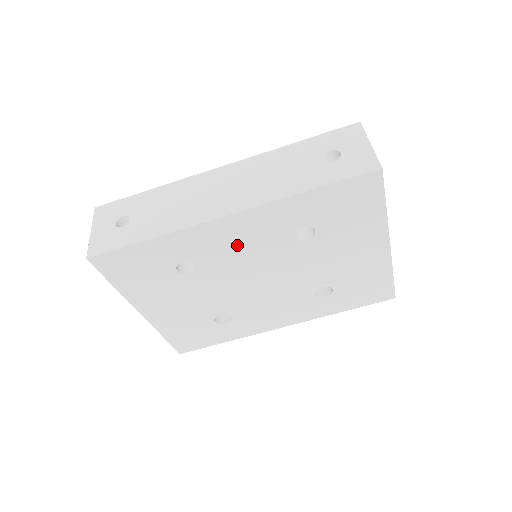
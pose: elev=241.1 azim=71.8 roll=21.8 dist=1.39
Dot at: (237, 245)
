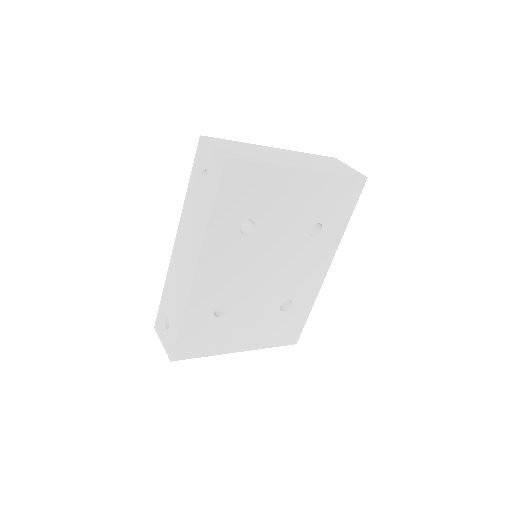
Dot at: (225, 274)
